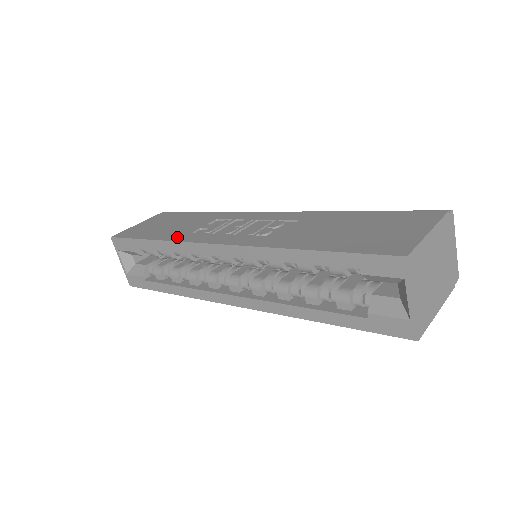
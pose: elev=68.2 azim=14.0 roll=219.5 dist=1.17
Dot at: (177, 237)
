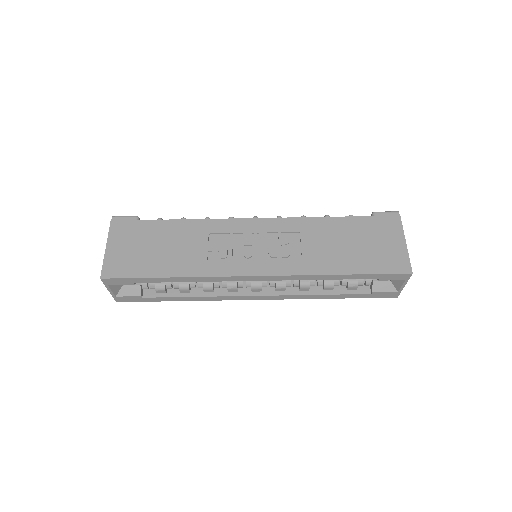
Dot at: (200, 270)
